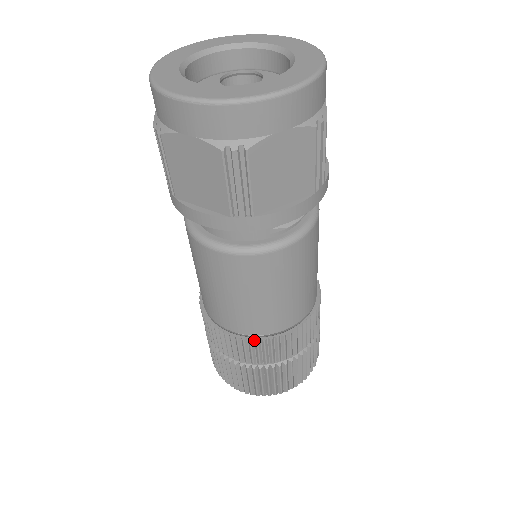
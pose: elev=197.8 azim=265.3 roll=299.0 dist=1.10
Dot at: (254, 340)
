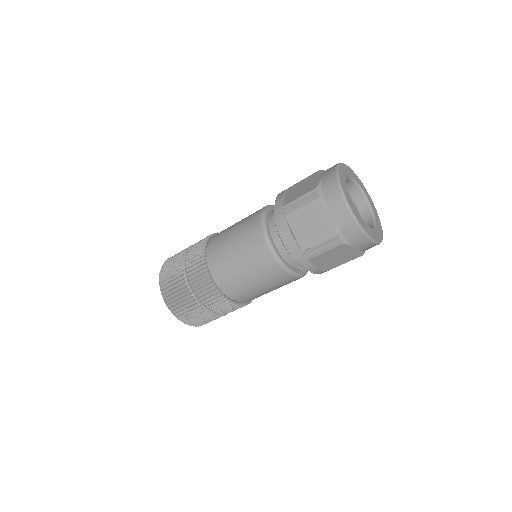
Dot at: (220, 292)
